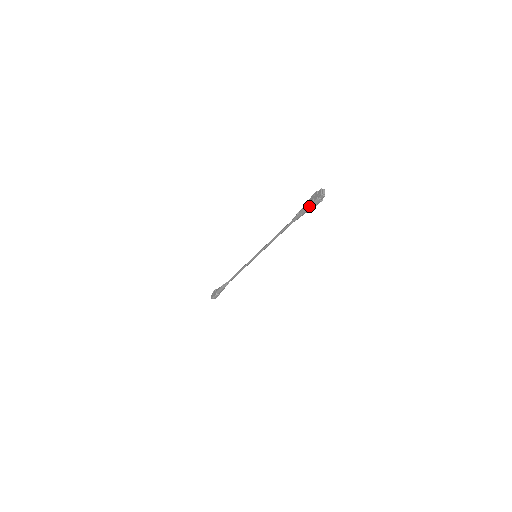
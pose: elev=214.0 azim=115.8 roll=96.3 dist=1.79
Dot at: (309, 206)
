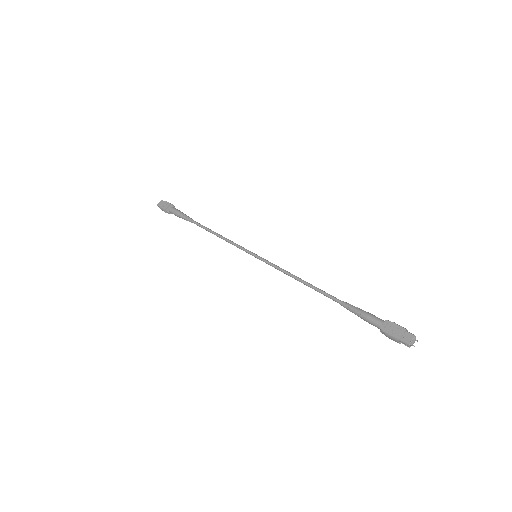
Dot at: (380, 327)
